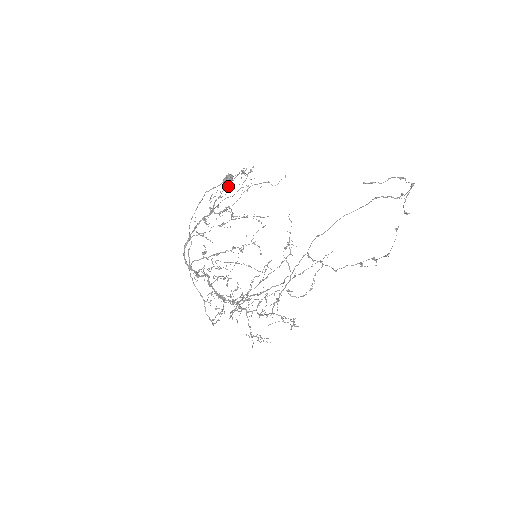
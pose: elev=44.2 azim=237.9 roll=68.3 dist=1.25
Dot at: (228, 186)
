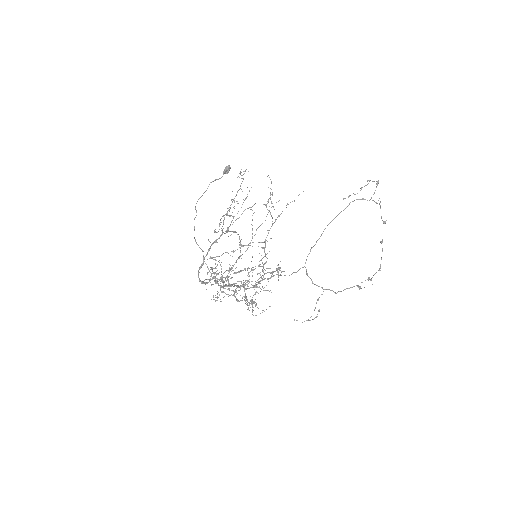
Dot at: (234, 206)
